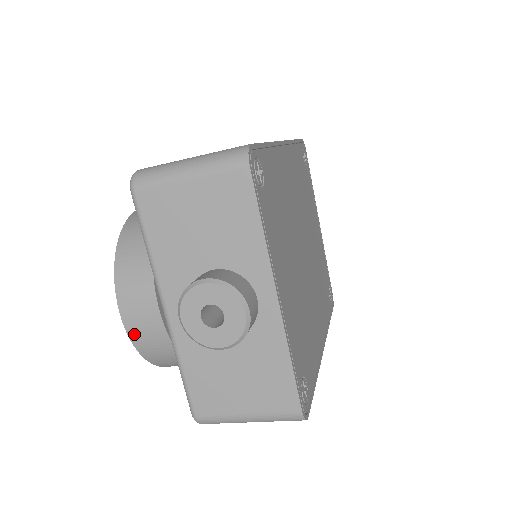
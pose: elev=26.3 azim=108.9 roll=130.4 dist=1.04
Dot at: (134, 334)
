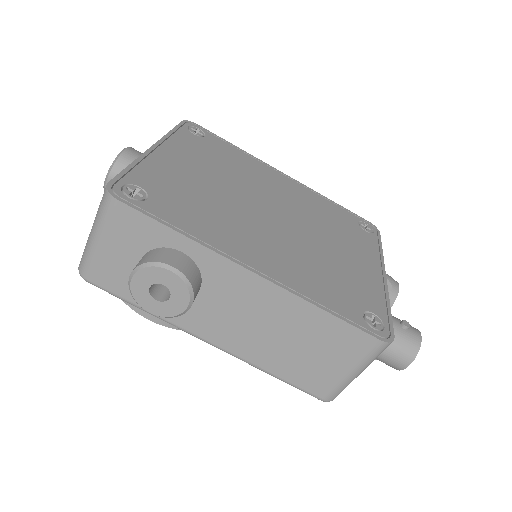
Dot at: occluded
